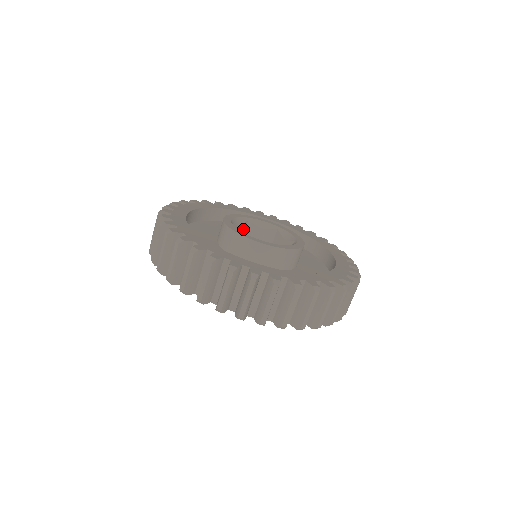
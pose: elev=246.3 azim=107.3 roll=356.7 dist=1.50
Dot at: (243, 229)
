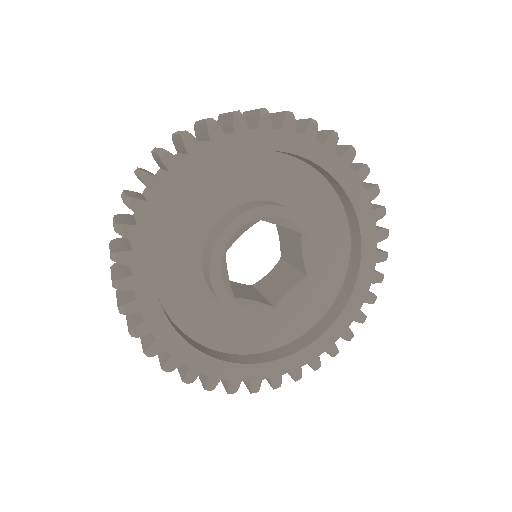
Dot at: occluded
